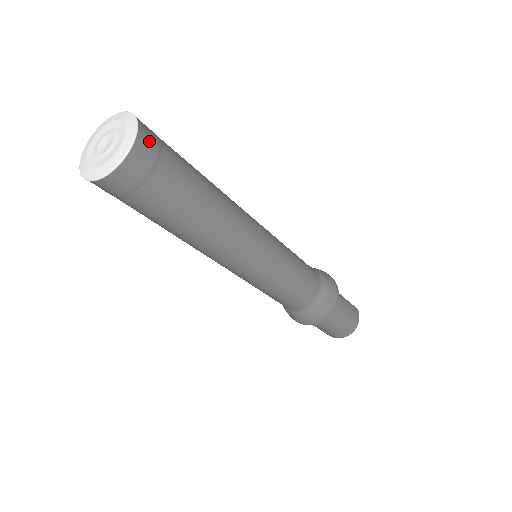
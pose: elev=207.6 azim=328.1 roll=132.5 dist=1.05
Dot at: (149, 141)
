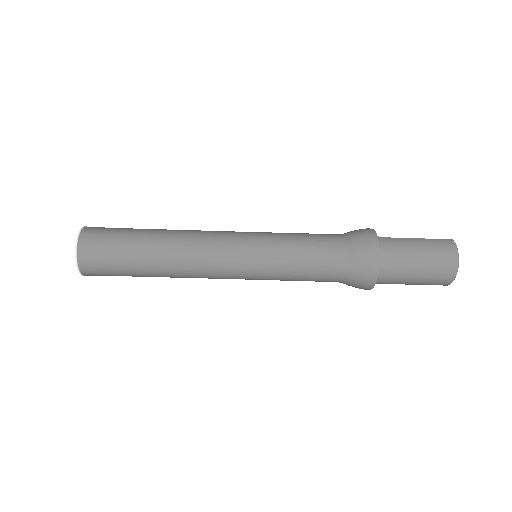
Dot at: (90, 233)
